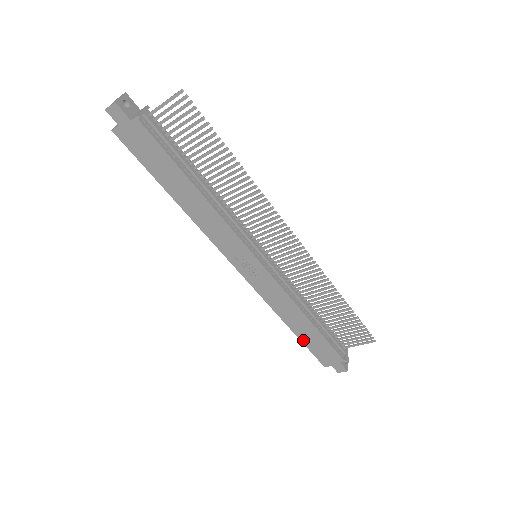
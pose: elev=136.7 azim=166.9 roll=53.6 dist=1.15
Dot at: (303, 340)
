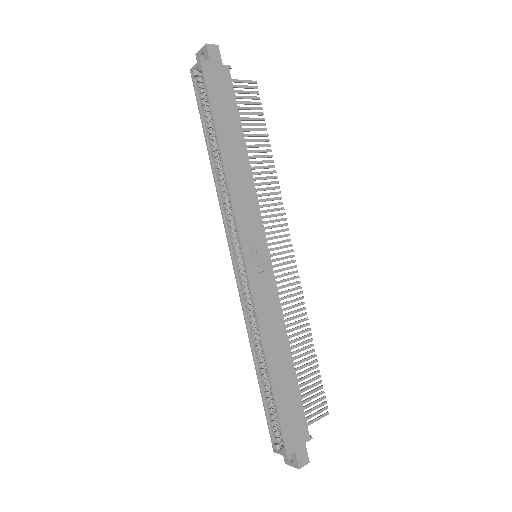
Dot at: (277, 395)
